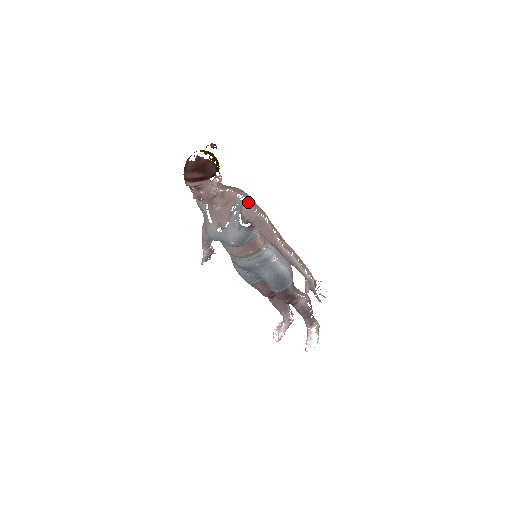
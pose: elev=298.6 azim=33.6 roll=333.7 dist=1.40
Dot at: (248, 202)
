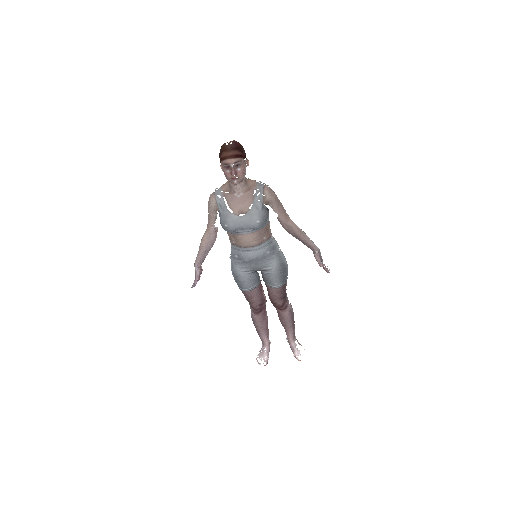
Dot at: (267, 185)
